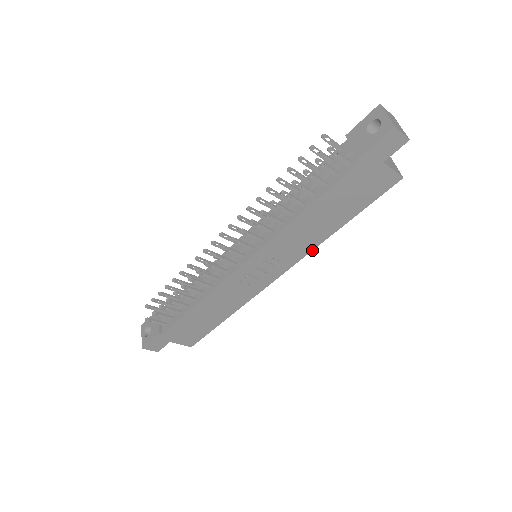
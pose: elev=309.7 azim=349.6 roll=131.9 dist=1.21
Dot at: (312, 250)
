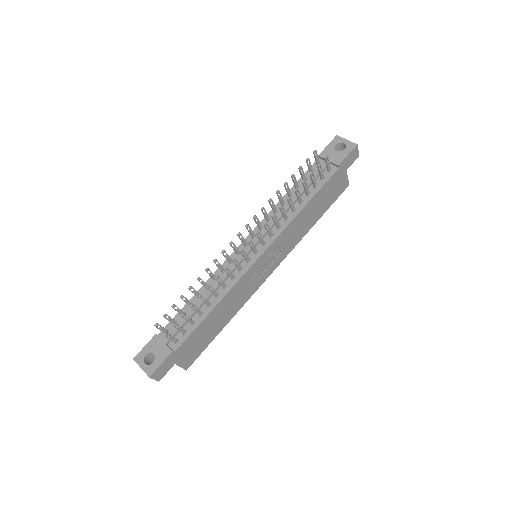
Dot at: occluded
